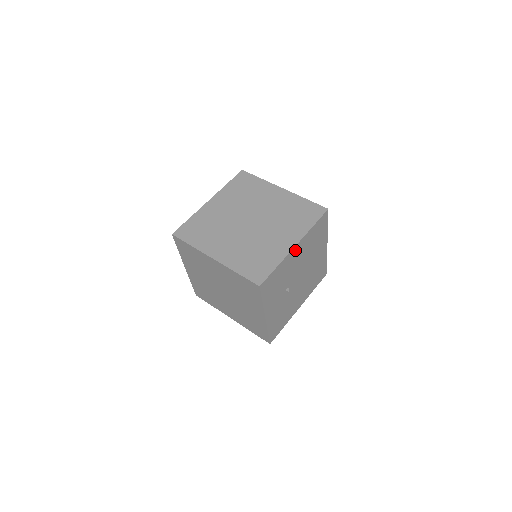
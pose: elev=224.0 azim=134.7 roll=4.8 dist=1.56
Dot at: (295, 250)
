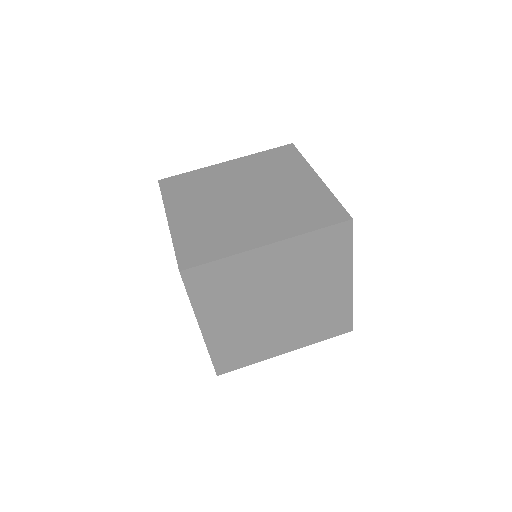
Dot at: occluded
